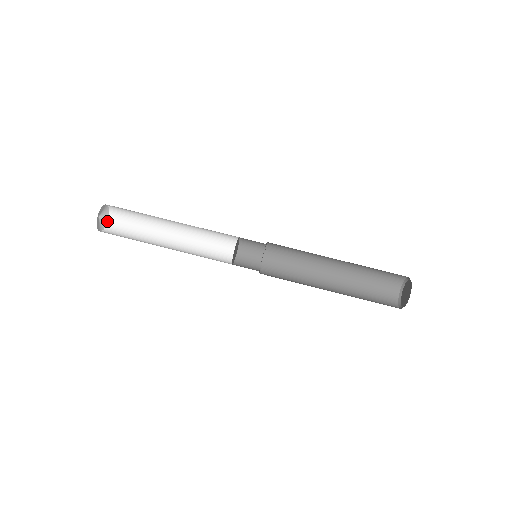
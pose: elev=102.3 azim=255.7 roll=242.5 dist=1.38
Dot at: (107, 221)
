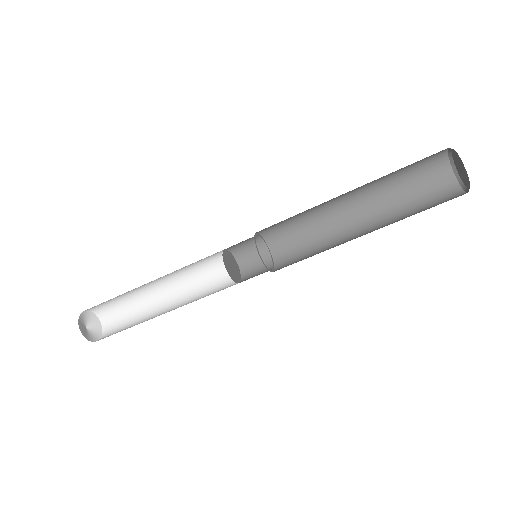
Dot at: (92, 313)
